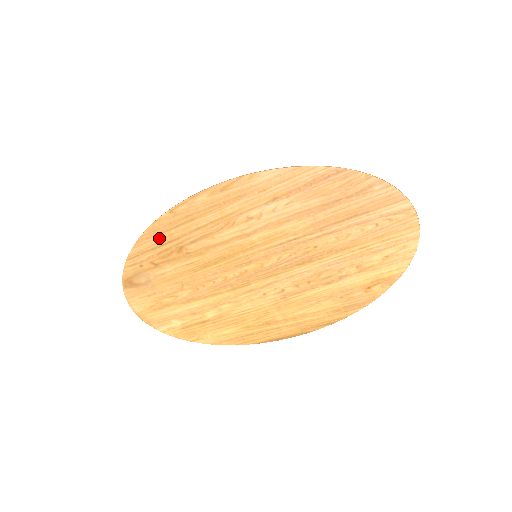
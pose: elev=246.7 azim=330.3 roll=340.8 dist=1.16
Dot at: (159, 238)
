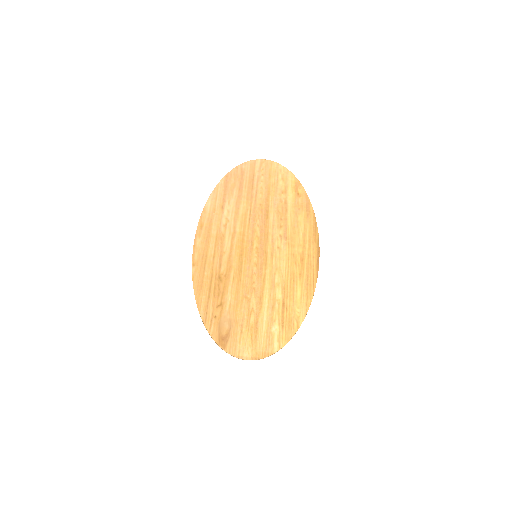
Dot at: (204, 286)
